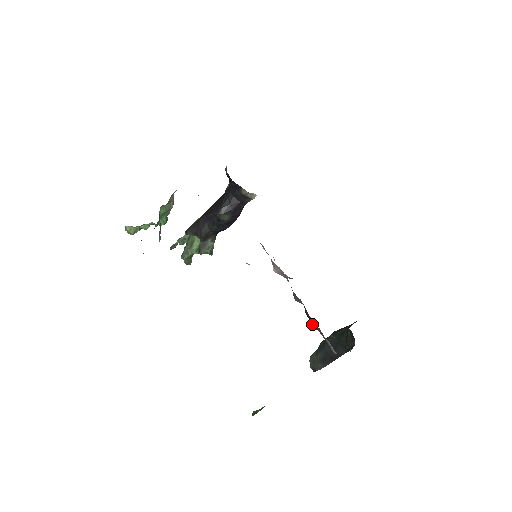
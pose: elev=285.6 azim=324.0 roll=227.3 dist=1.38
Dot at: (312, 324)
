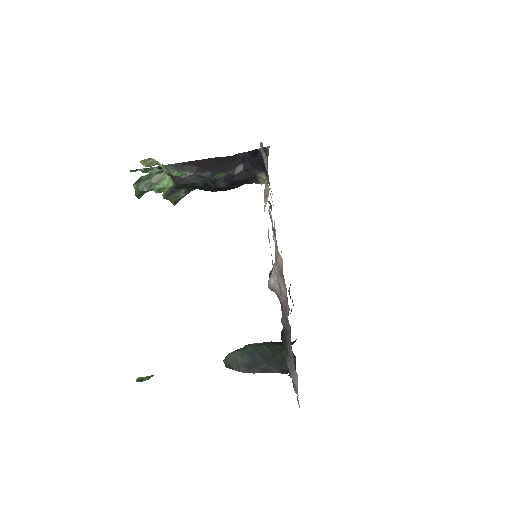
Dot at: (284, 349)
